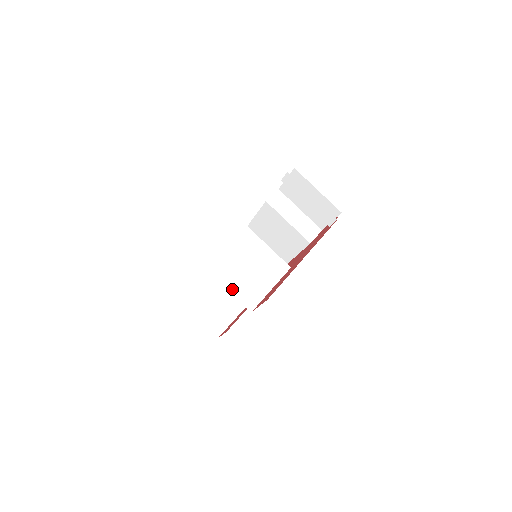
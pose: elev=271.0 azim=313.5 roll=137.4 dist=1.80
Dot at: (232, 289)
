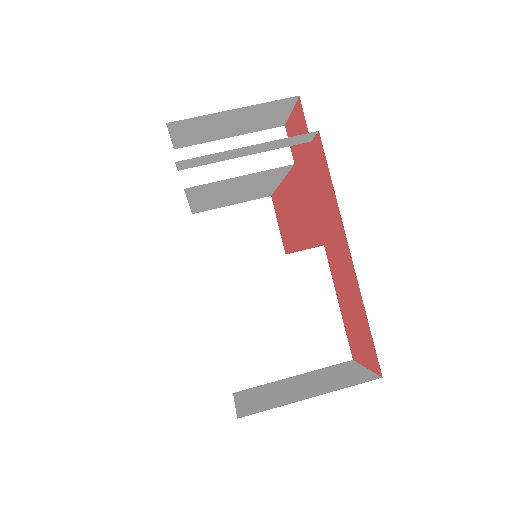
Dot at: (302, 367)
